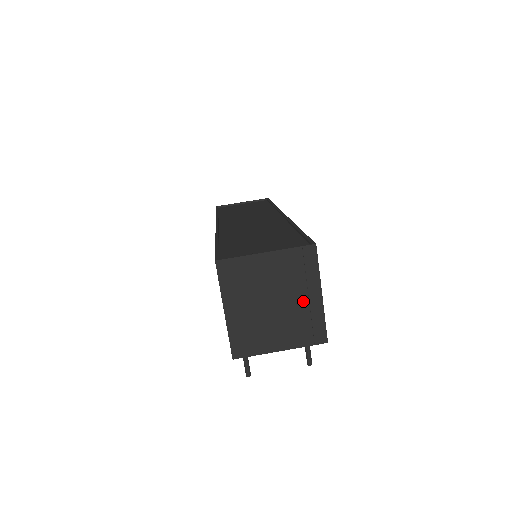
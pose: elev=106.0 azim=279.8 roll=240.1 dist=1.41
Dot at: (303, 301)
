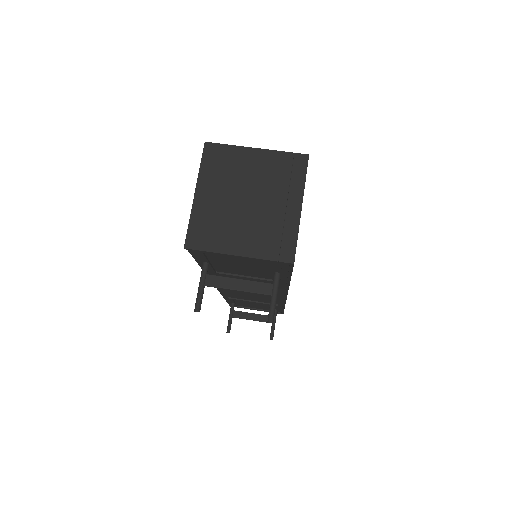
Dot at: (279, 208)
